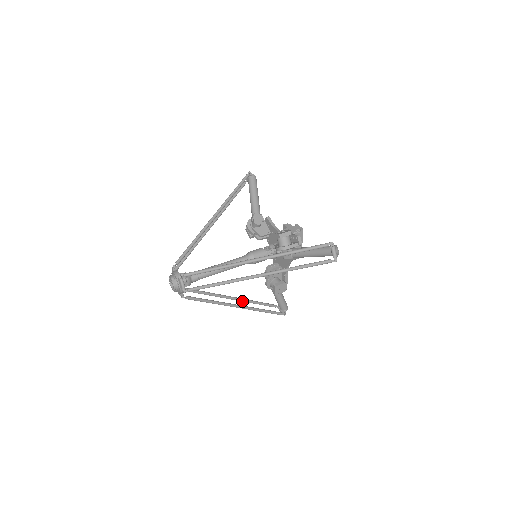
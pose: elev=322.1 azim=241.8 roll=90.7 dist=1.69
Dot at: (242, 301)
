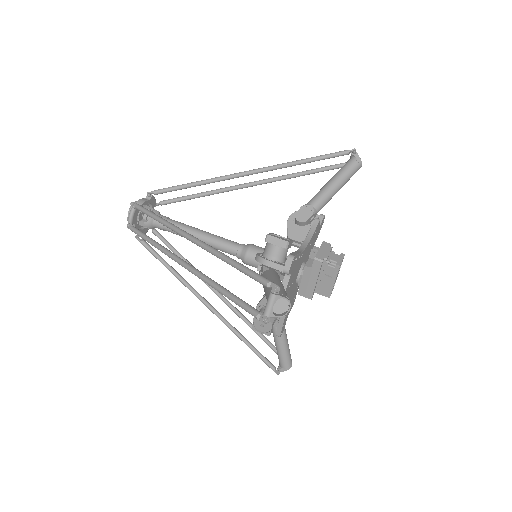
Dot at: (231, 308)
